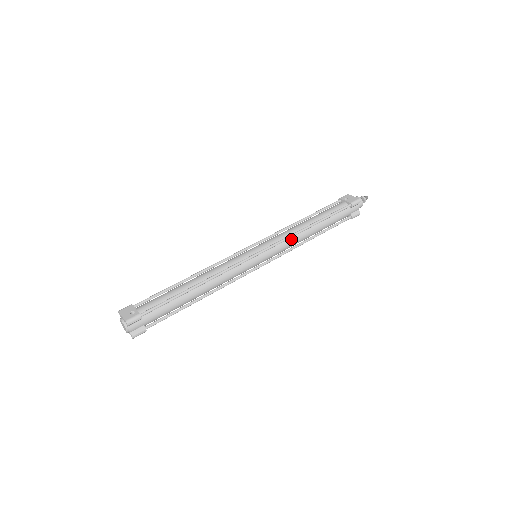
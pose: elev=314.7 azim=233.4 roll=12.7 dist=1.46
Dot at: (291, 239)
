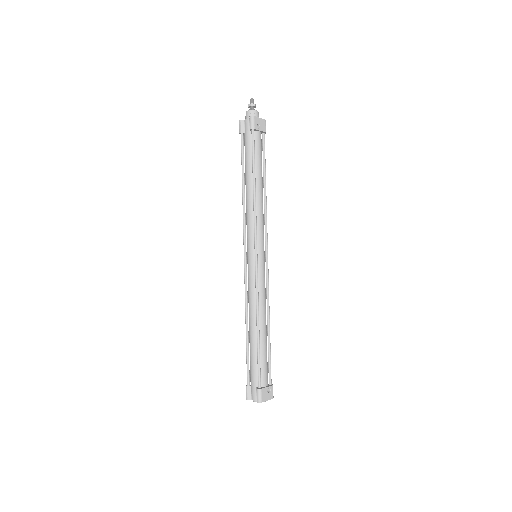
Dot at: (263, 216)
